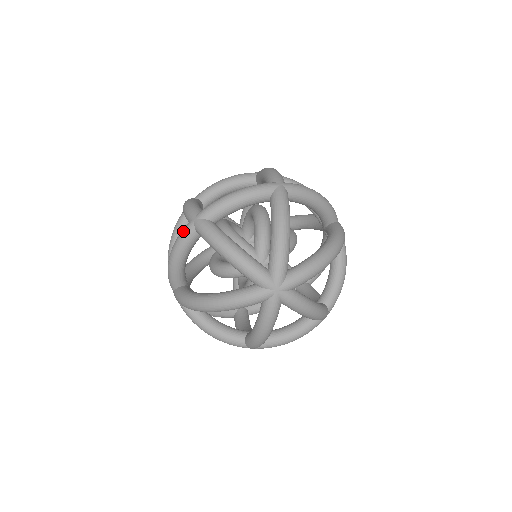
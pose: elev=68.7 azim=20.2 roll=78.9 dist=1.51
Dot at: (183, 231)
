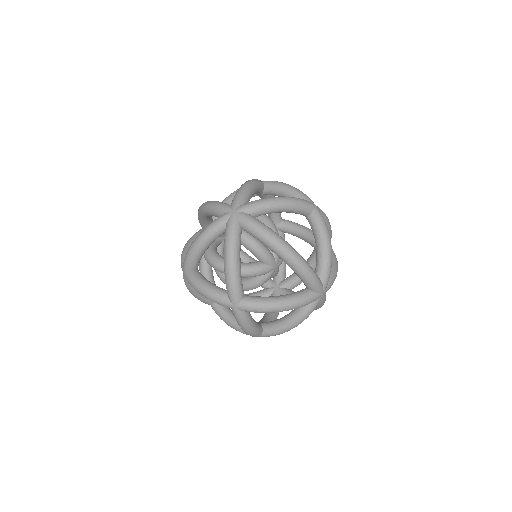
Dot at: (306, 201)
